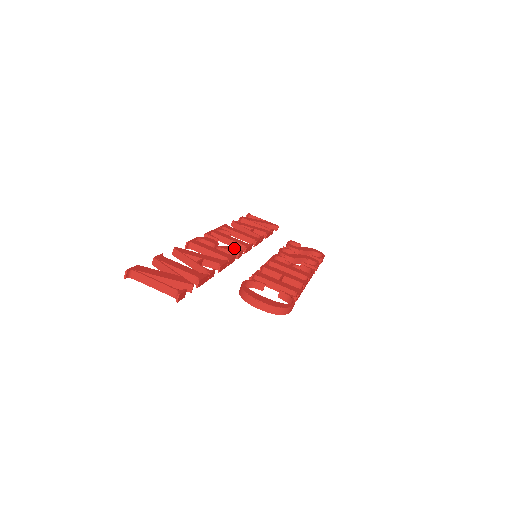
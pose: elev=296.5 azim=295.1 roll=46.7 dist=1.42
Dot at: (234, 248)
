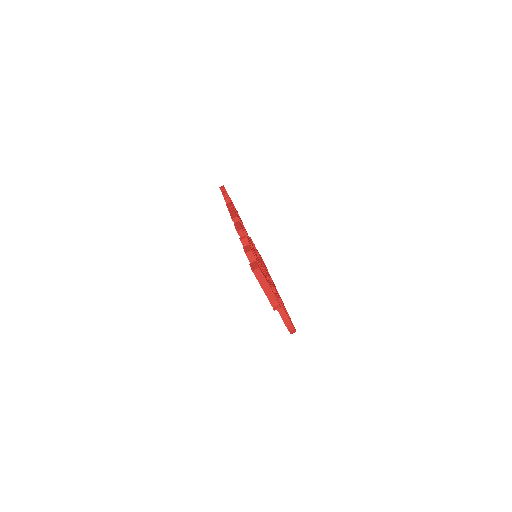
Dot at: occluded
